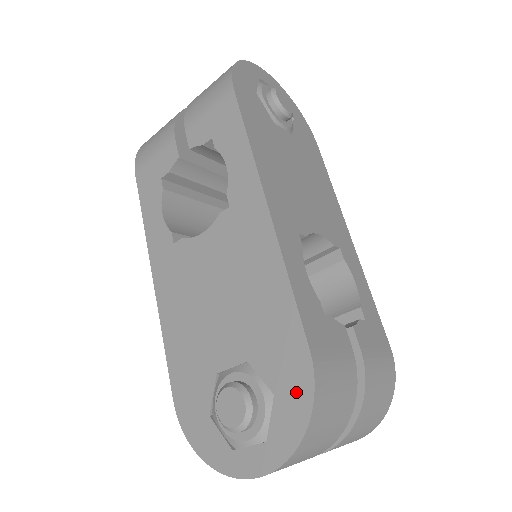
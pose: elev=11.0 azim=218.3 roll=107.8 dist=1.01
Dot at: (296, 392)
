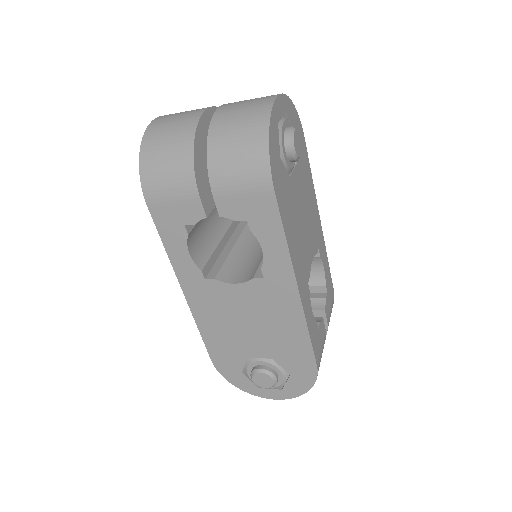
Dot at: (305, 378)
